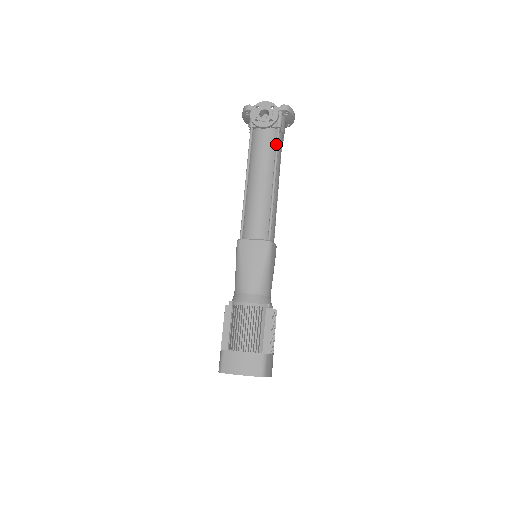
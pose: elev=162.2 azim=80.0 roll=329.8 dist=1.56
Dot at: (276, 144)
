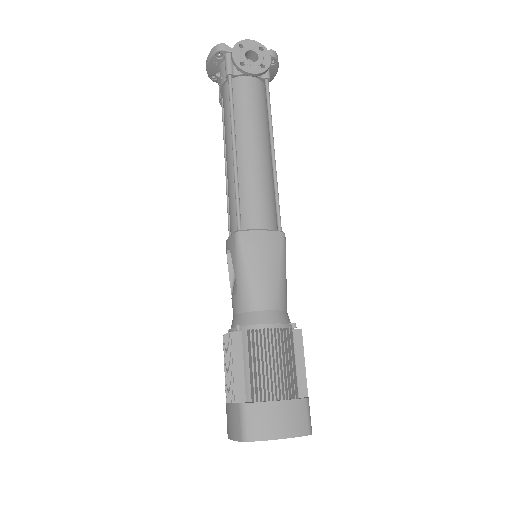
Dot at: (268, 100)
